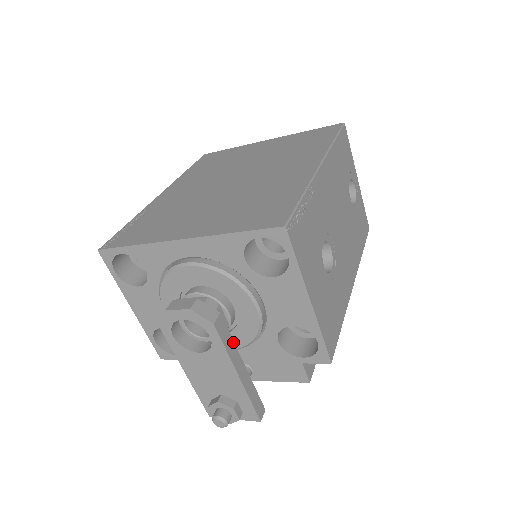
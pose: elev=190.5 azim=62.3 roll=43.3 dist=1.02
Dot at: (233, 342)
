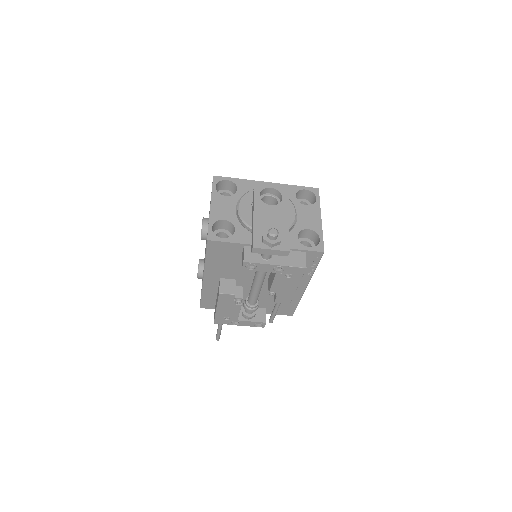
Dot at: occluded
